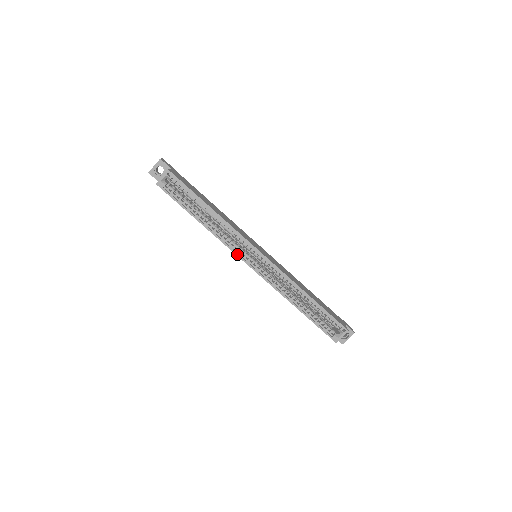
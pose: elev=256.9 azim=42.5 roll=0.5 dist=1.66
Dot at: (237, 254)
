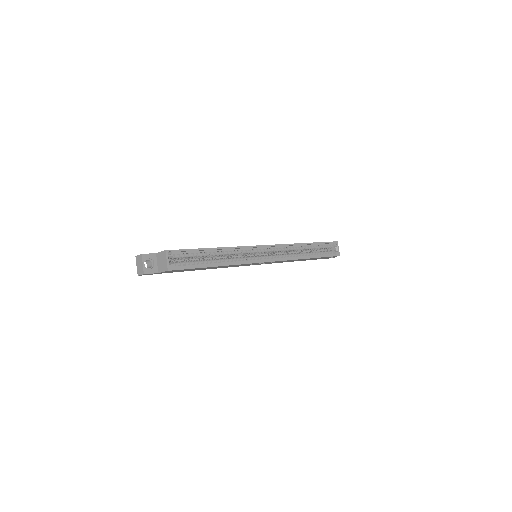
Dot at: (255, 262)
